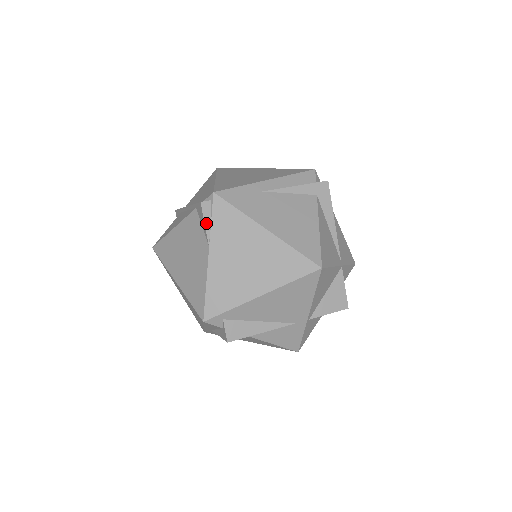
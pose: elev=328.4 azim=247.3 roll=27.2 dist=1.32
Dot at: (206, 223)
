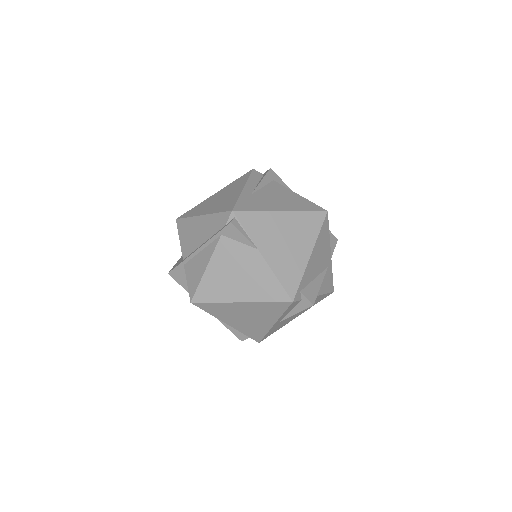
Dot at: (244, 234)
